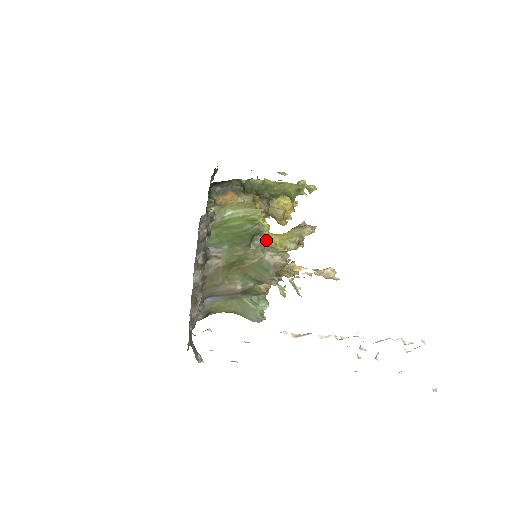
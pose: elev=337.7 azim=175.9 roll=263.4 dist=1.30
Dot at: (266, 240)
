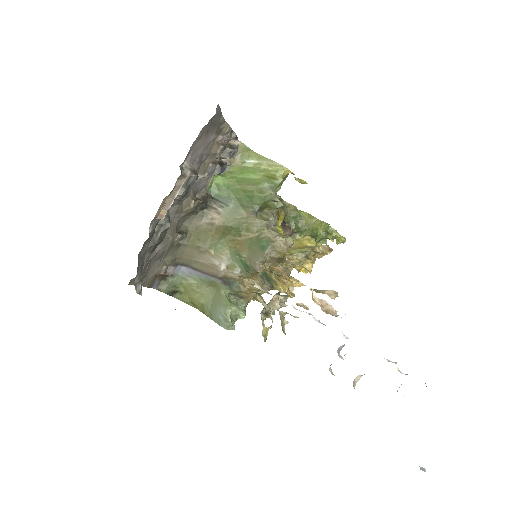
Dot at: occluded
